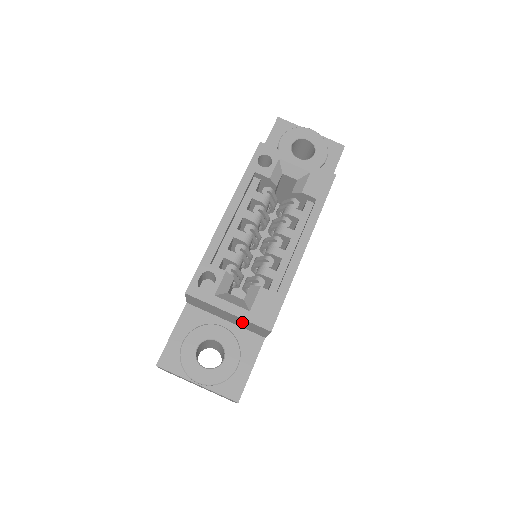
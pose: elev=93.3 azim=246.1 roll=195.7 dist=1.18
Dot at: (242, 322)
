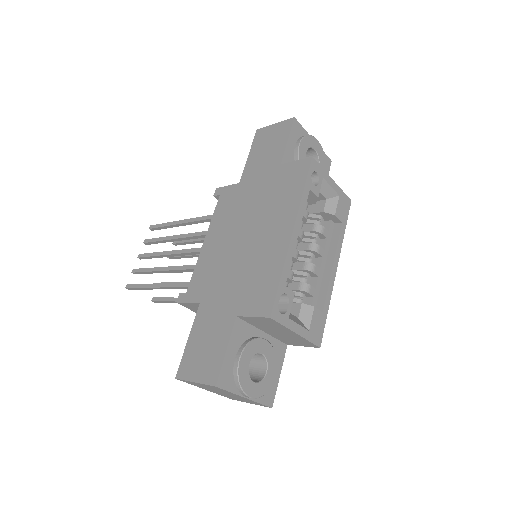
Dot at: (292, 338)
